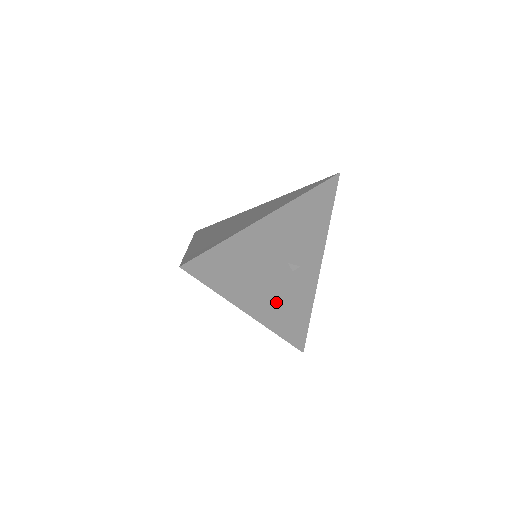
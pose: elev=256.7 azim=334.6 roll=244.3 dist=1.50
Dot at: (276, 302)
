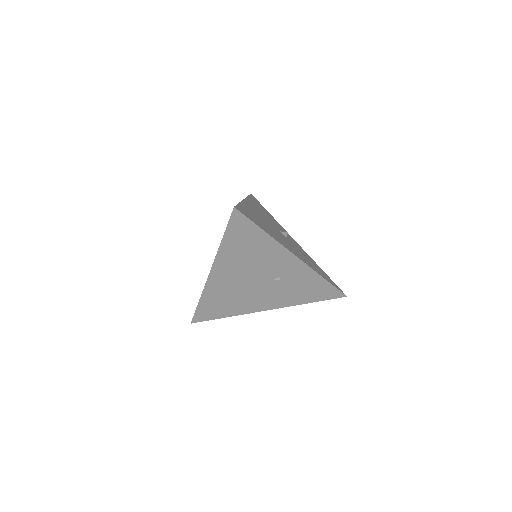
Dot at: (299, 254)
